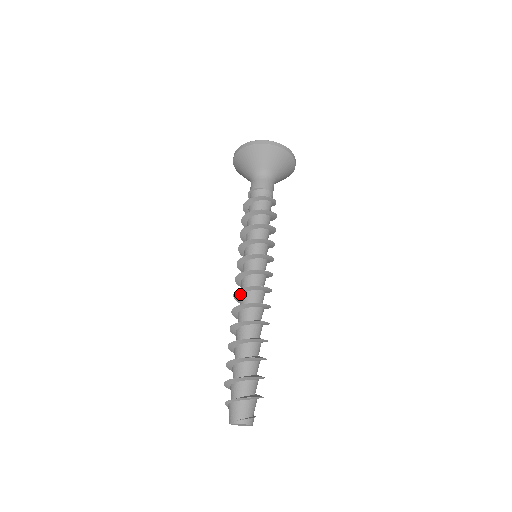
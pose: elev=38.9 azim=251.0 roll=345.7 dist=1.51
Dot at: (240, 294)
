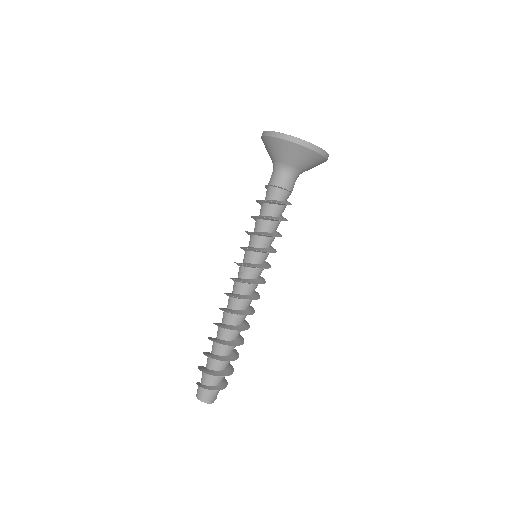
Dot at: (241, 299)
